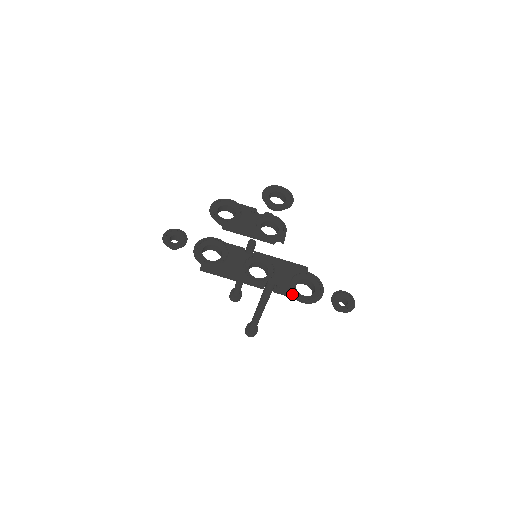
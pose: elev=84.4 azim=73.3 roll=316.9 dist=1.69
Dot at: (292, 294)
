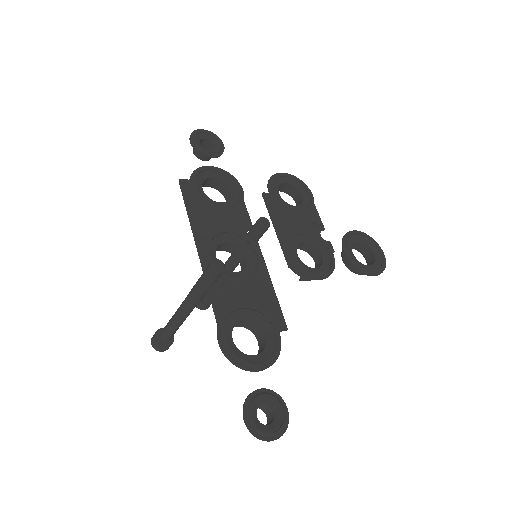
Dot at: (222, 317)
